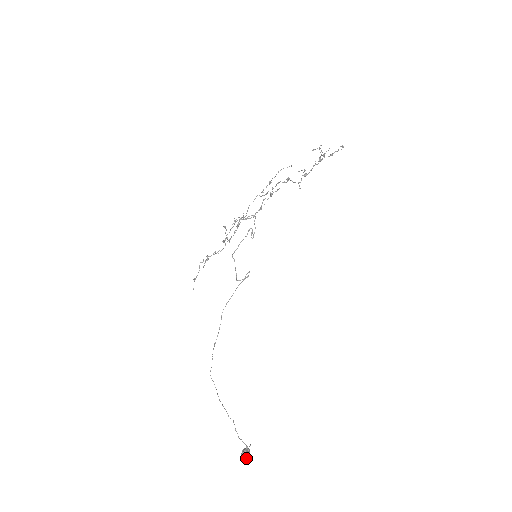
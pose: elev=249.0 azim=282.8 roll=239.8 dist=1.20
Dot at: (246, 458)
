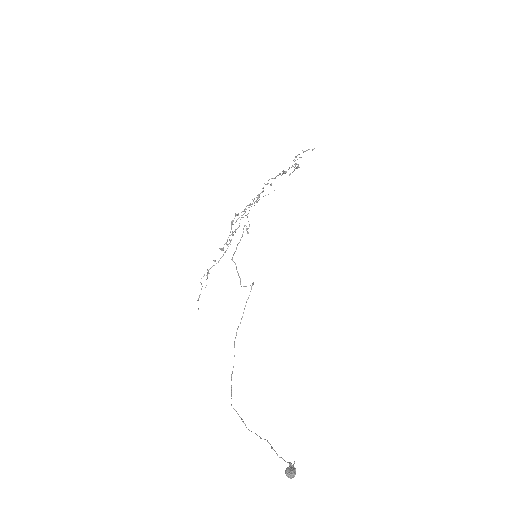
Dot at: (292, 475)
